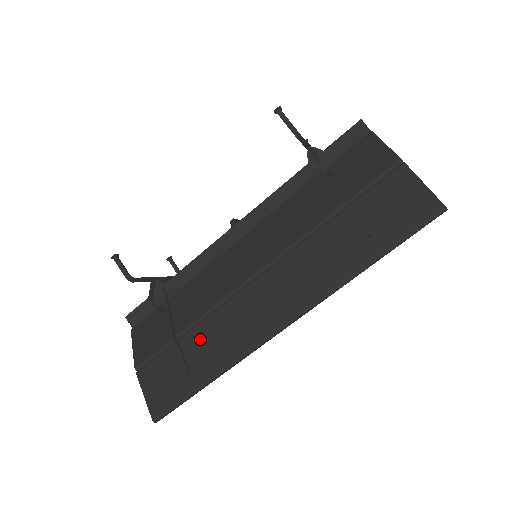
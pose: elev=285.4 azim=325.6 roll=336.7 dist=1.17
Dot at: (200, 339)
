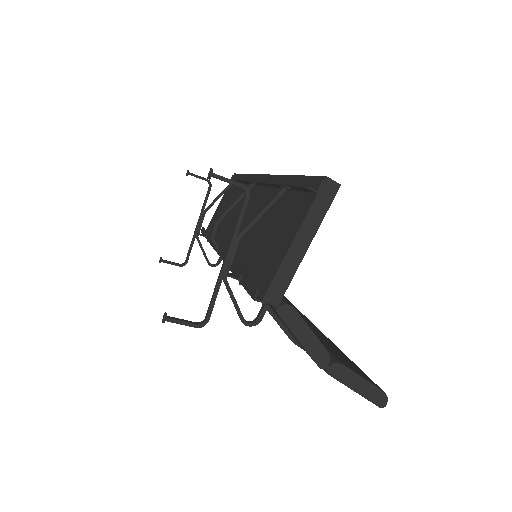
Dot at: occluded
